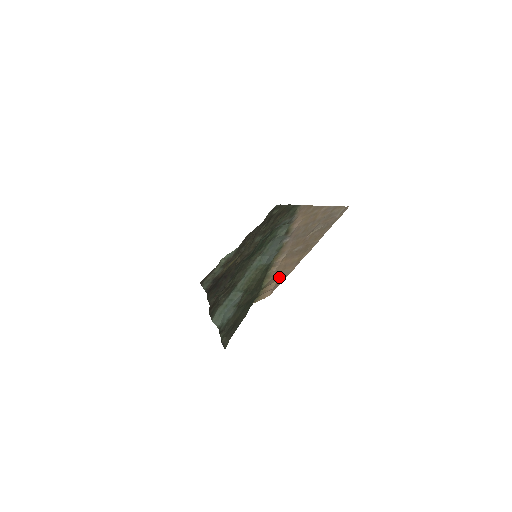
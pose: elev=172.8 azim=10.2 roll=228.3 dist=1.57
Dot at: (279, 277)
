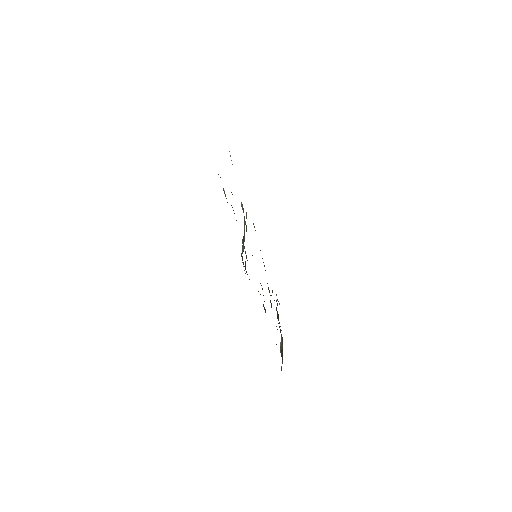
Dot at: occluded
